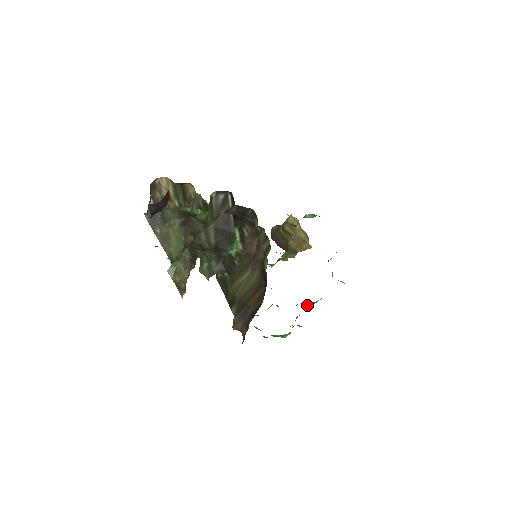
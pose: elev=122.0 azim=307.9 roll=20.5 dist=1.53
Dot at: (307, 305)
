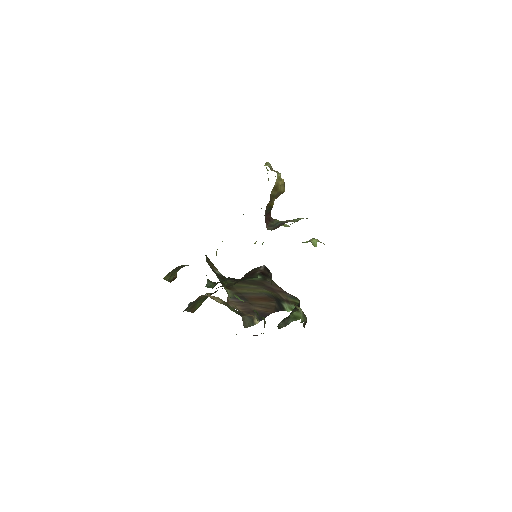
Dot at: occluded
